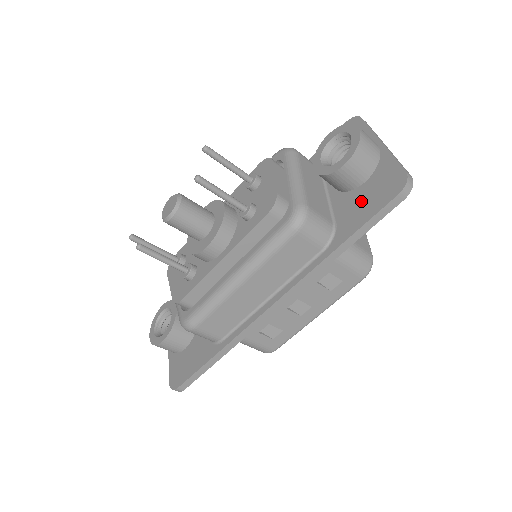
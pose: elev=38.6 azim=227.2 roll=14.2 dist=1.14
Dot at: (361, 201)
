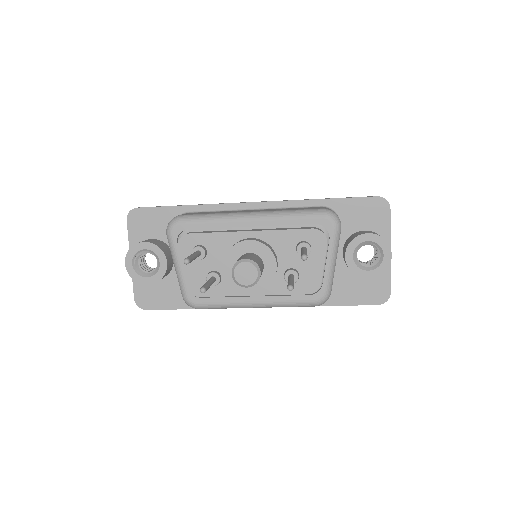
Dot at: (355, 287)
